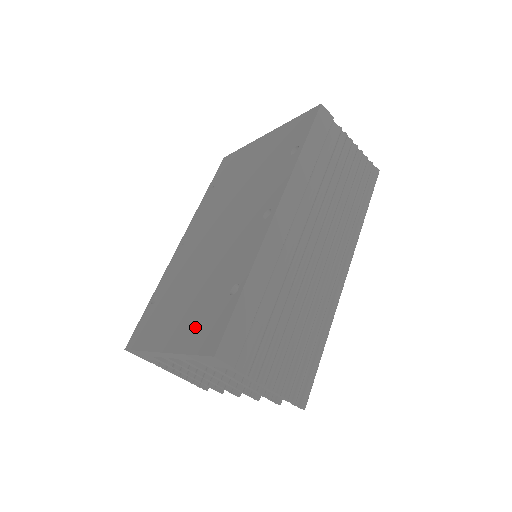
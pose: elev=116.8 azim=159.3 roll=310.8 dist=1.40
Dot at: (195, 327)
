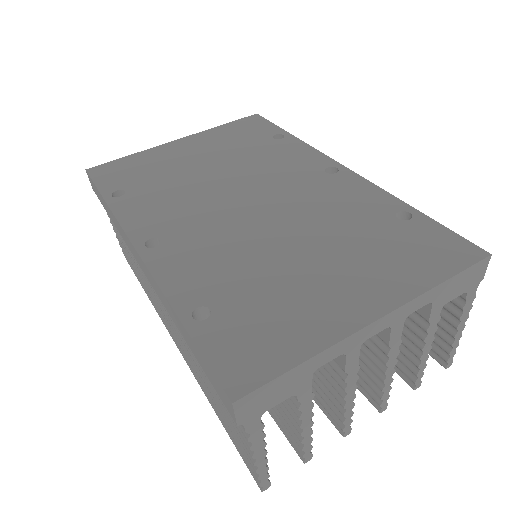
Dot at: (401, 263)
